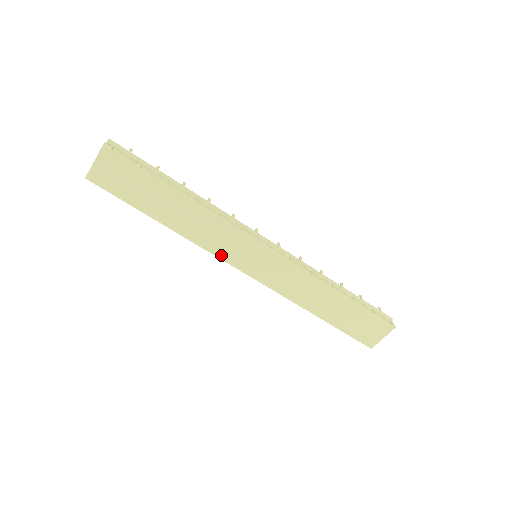
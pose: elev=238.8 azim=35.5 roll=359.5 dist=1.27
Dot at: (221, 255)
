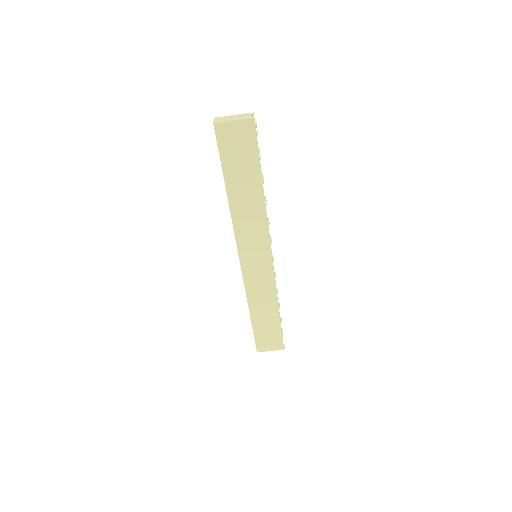
Dot at: (239, 241)
